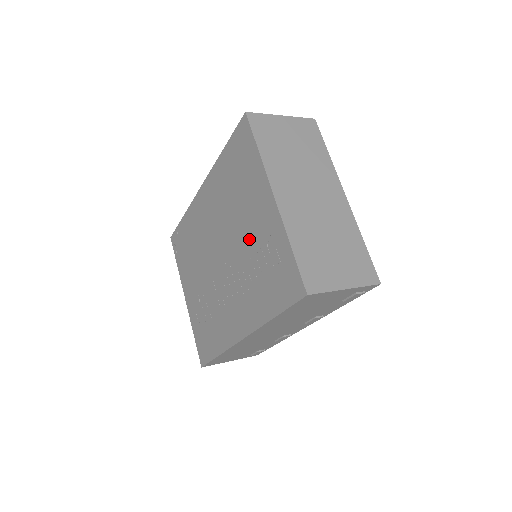
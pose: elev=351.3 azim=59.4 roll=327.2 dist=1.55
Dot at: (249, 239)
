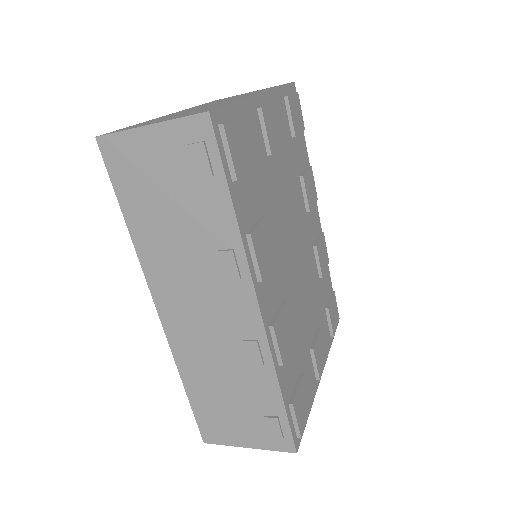
Dot at: occluded
